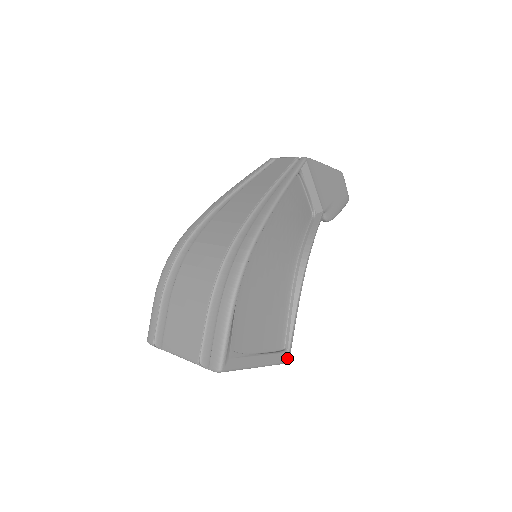
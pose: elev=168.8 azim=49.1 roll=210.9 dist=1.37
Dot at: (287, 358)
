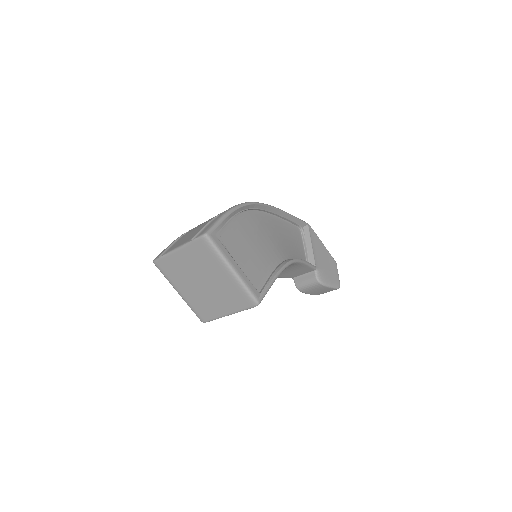
Dot at: (259, 298)
